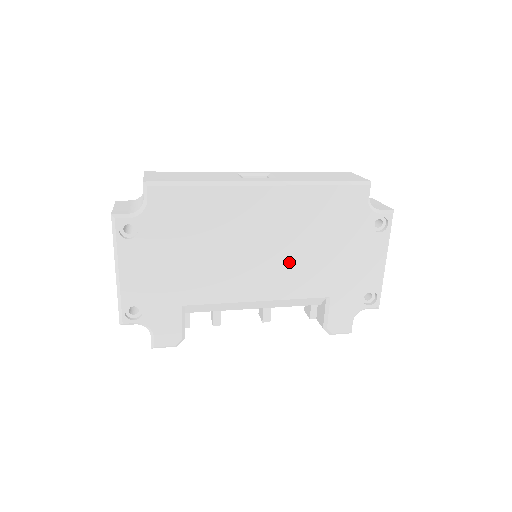
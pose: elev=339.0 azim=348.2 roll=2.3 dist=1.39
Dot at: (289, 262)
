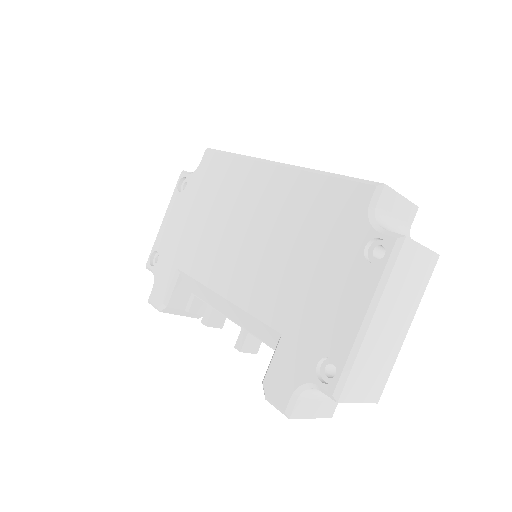
Dot at: (261, 261)
